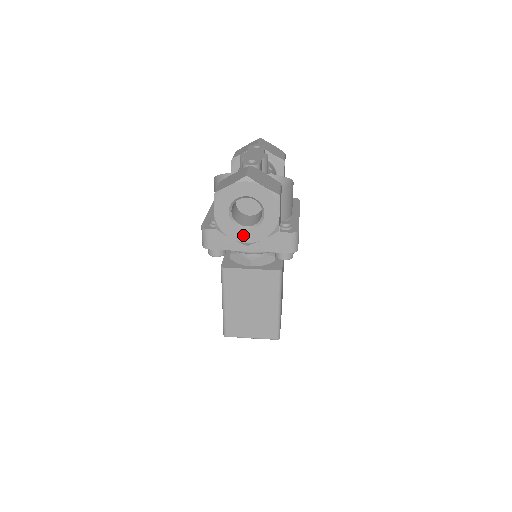
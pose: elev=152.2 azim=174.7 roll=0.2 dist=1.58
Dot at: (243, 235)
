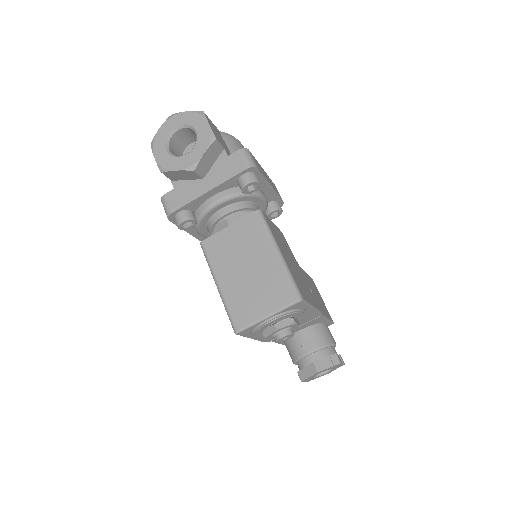
Dot at: (185, 161)
